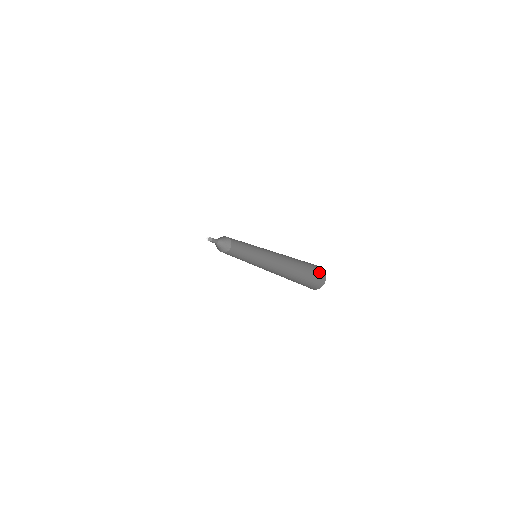
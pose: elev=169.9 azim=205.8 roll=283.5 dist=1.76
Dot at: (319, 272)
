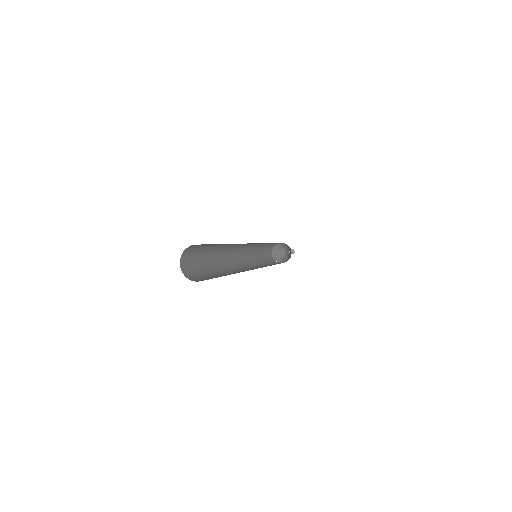
Dot at: occluded
